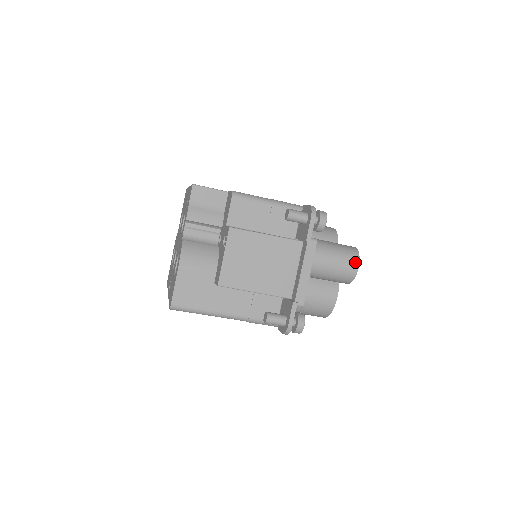
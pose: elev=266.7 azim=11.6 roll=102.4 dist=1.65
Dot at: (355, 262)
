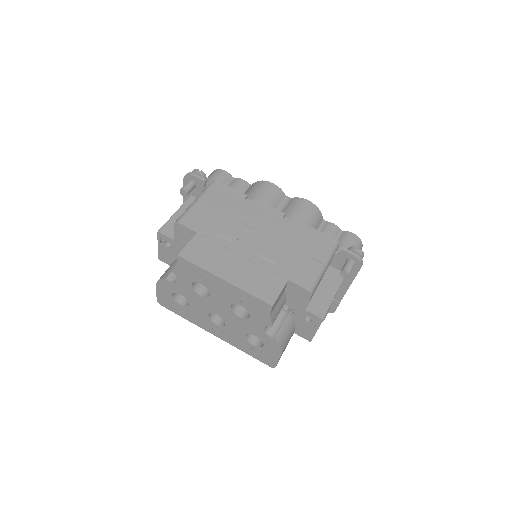
Dot at: (361, 249)
